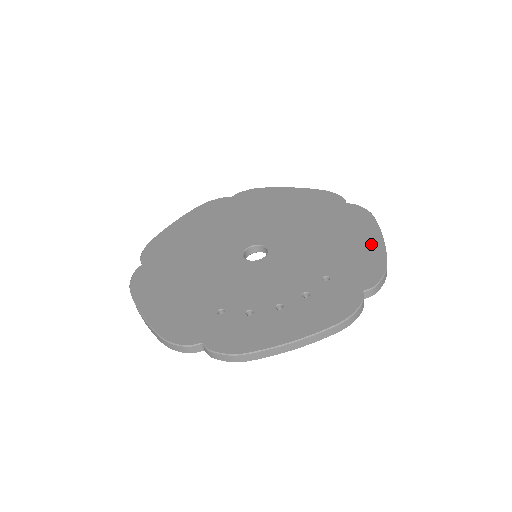
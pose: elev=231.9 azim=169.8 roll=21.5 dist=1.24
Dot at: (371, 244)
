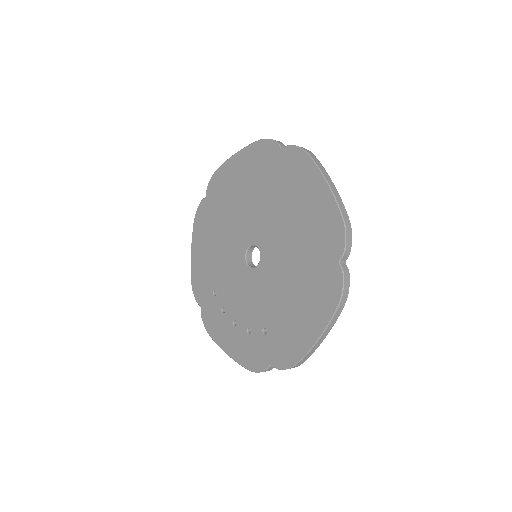
Dot at: (307, 334)
